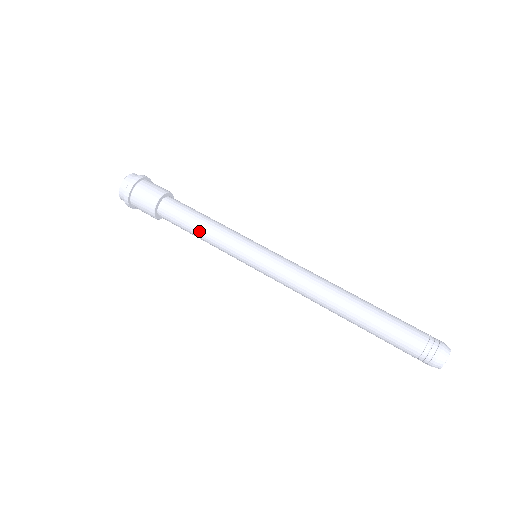
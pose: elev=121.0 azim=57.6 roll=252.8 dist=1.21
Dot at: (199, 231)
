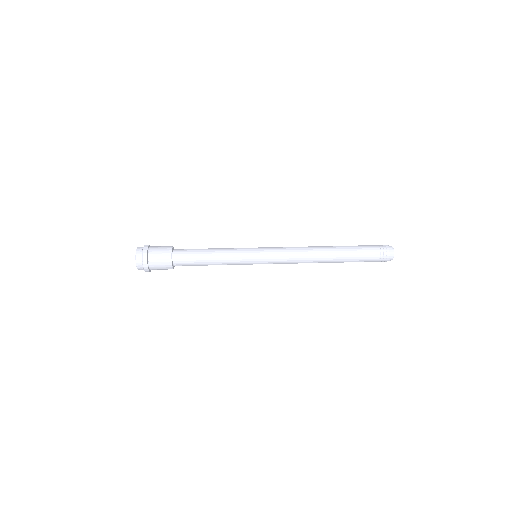
Dot at: (212, 251)
